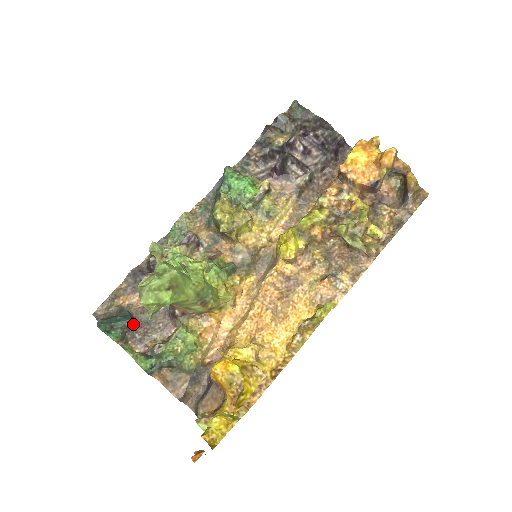
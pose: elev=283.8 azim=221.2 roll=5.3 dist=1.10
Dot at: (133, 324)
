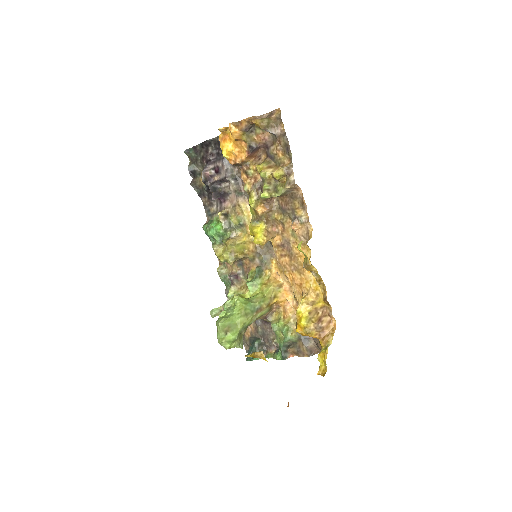
Dot at: (259, 342)
